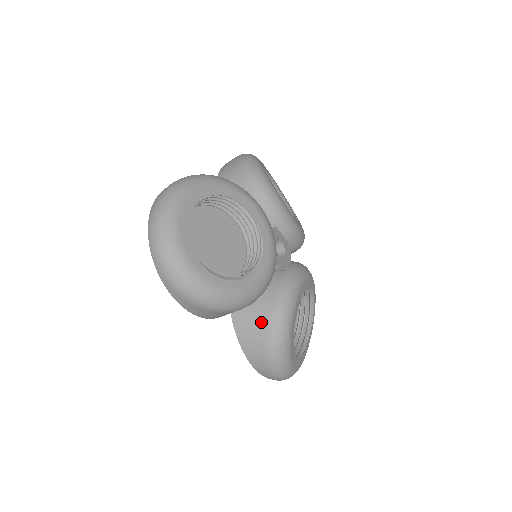
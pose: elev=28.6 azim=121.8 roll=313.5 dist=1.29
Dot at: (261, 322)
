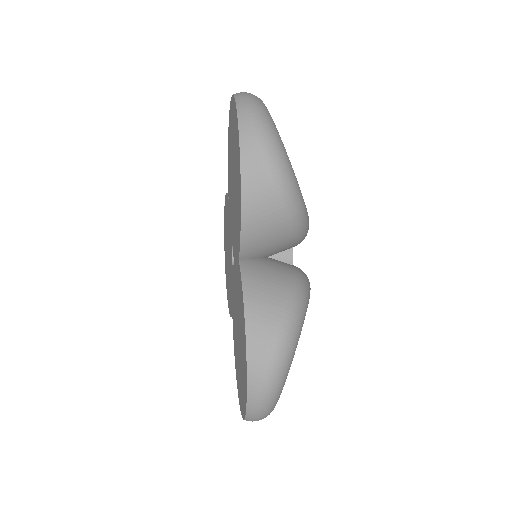
Dot at: occluded
